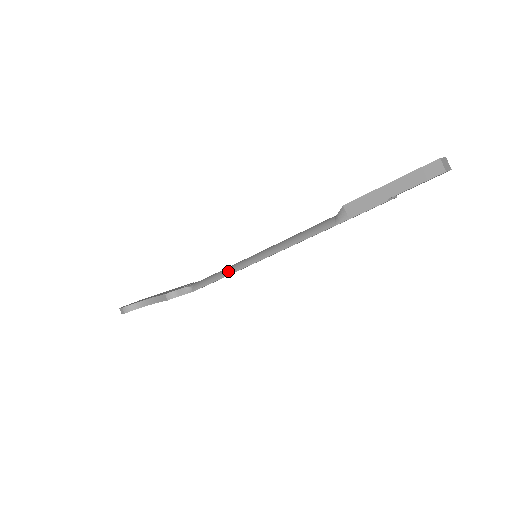
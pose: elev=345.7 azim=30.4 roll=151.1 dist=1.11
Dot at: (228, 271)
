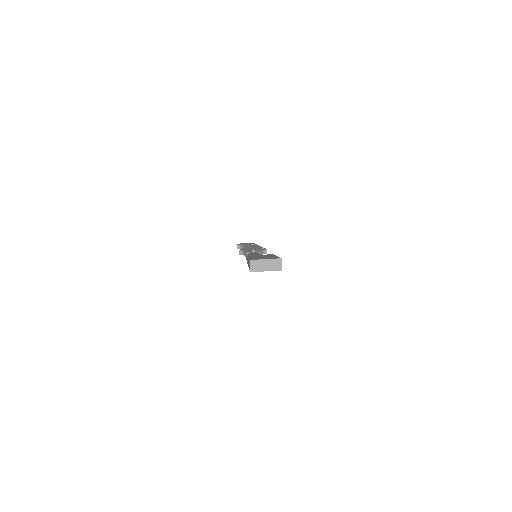
Dot at: occluded
